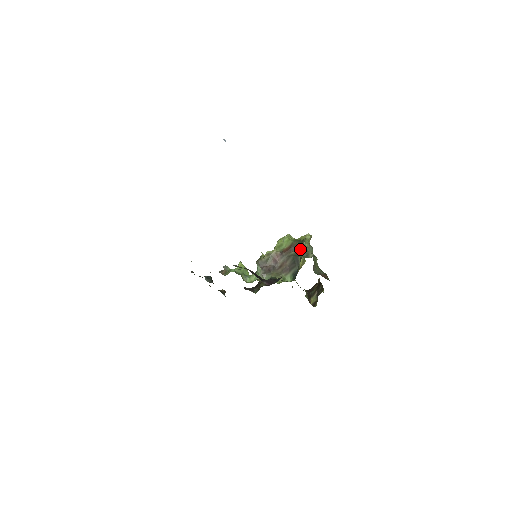
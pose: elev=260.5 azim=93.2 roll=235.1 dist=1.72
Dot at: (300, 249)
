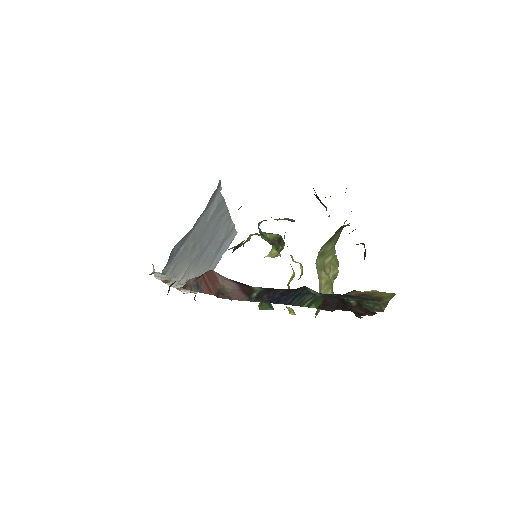
Dot at: occluded
